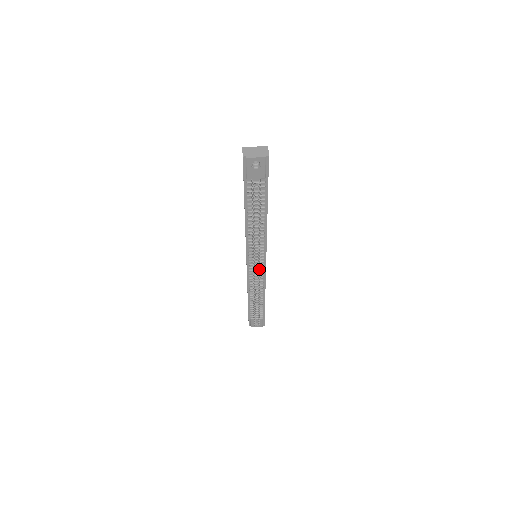
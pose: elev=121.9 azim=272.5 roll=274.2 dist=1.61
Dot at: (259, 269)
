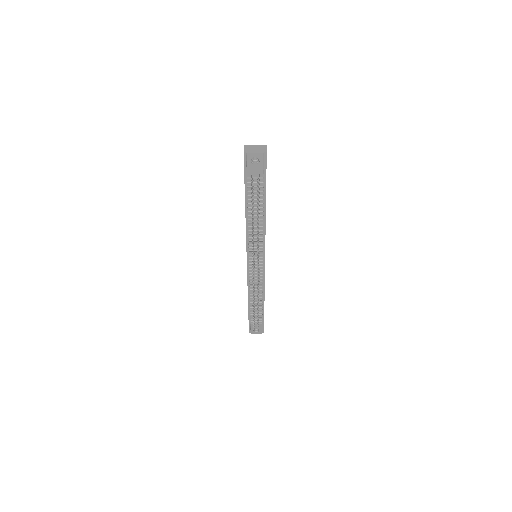
Dot at: (258, 267)
